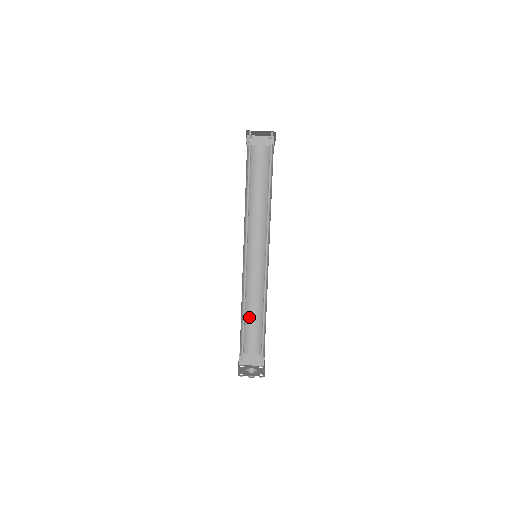
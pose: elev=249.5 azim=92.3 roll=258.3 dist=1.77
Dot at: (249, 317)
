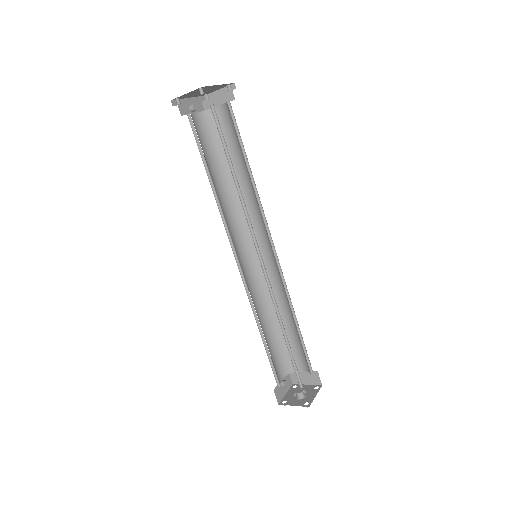
Dot at: occluded
